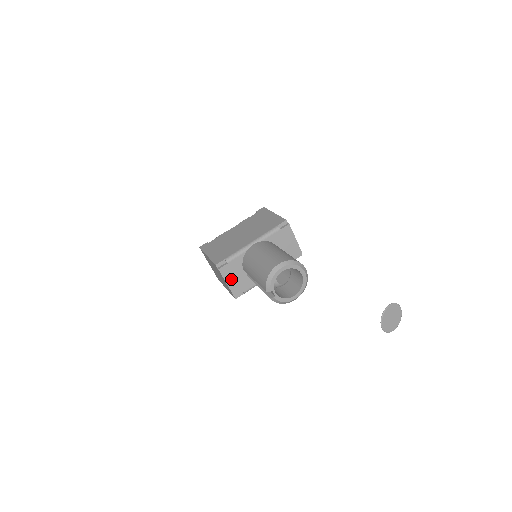
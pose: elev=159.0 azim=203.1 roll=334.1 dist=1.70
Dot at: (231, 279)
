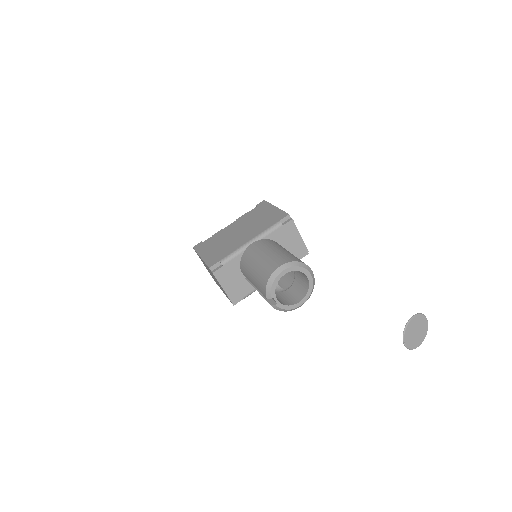
Dot at: (228, 283)
